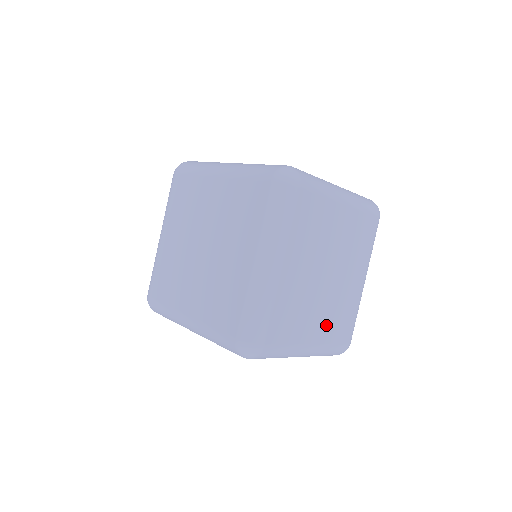
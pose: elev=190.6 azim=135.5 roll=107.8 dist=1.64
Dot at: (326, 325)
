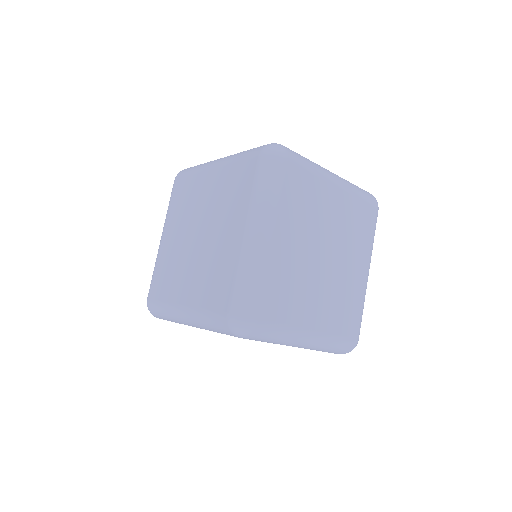
Dot at: (327, 312)
